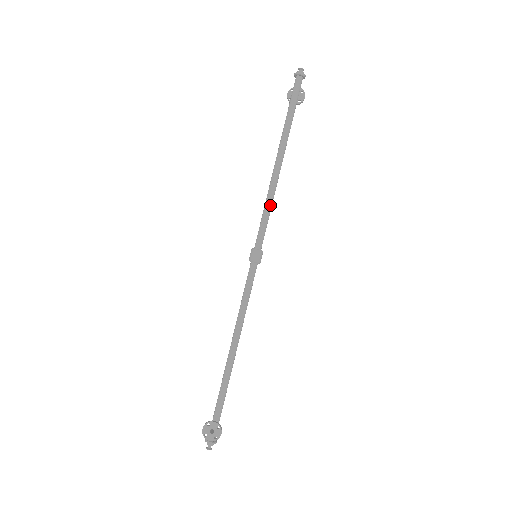
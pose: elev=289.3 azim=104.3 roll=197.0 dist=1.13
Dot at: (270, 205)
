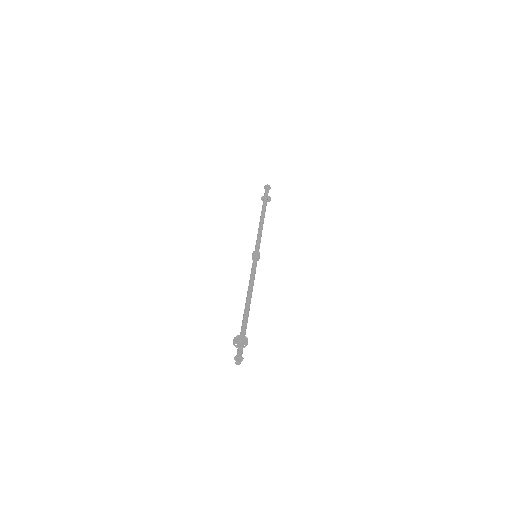
Dot at: (261, 233)
